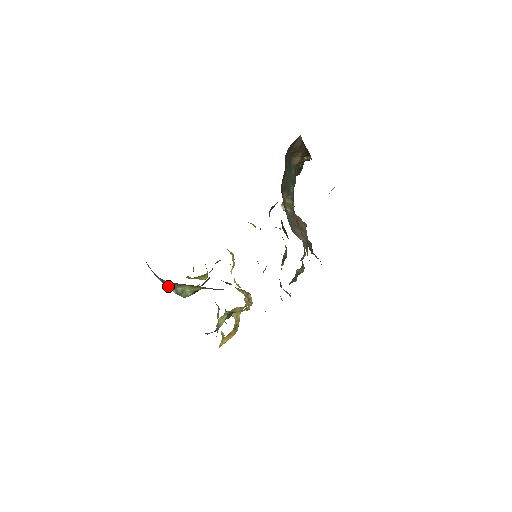
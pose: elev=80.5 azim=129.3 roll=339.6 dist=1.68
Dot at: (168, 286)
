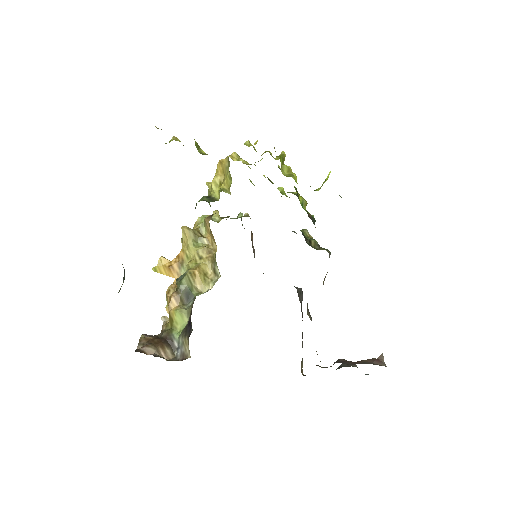
Dot at: occluded
